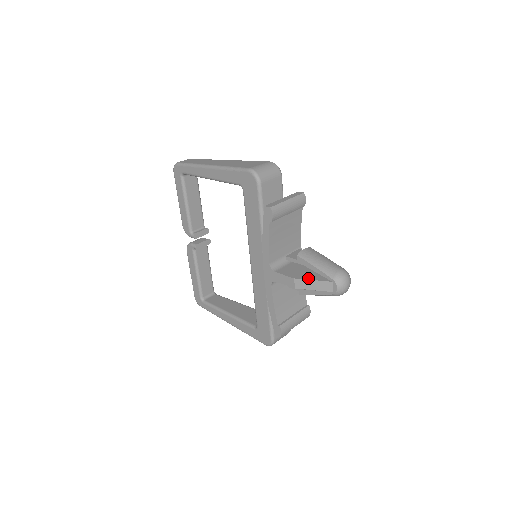
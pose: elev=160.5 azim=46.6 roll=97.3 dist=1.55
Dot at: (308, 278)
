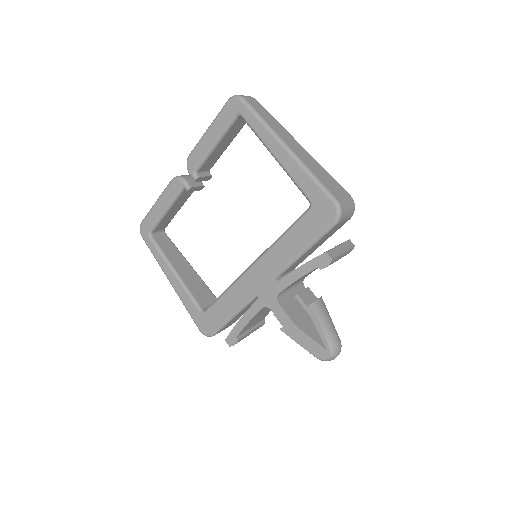
Dot at: (308, 333)
